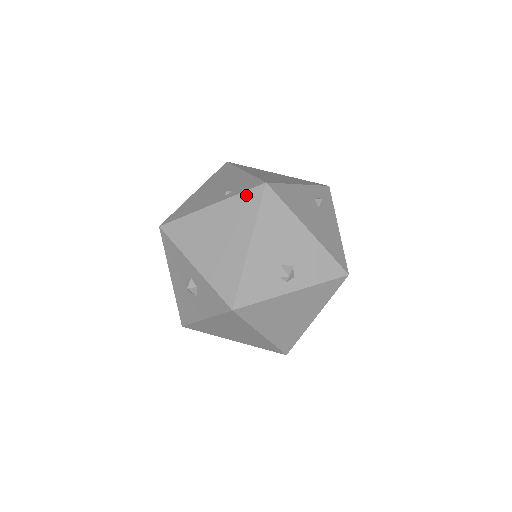
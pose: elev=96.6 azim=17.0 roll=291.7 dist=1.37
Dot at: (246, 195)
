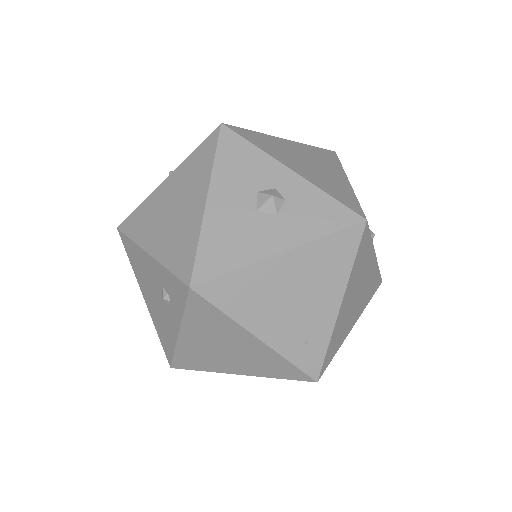
Dot at: (321, 150)
